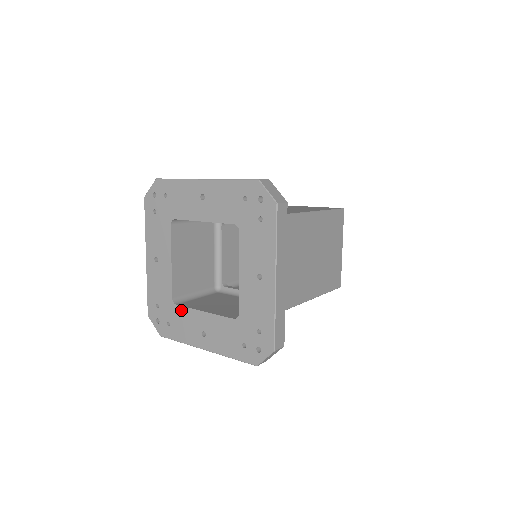
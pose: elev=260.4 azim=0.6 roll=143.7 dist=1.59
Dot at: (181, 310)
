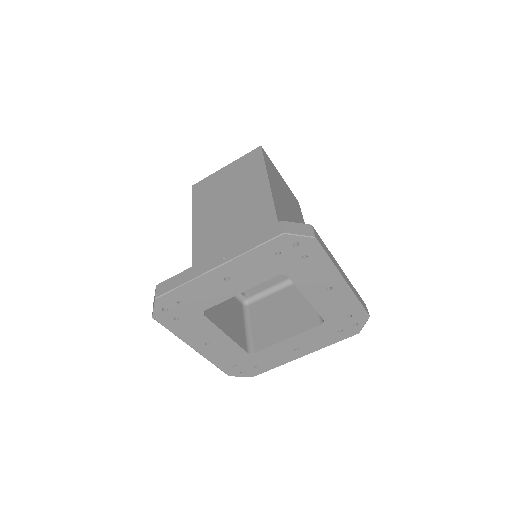
Dot at: (205, 321)
